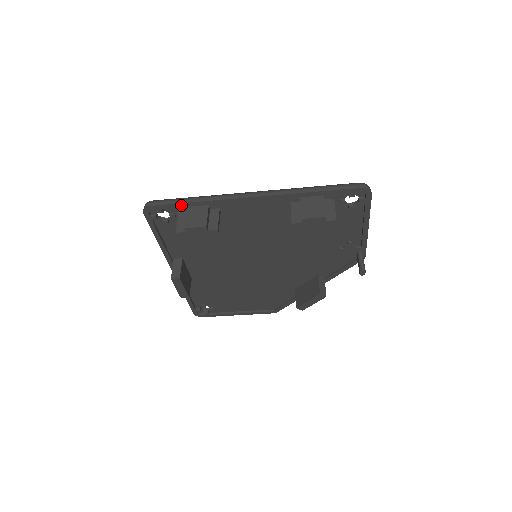
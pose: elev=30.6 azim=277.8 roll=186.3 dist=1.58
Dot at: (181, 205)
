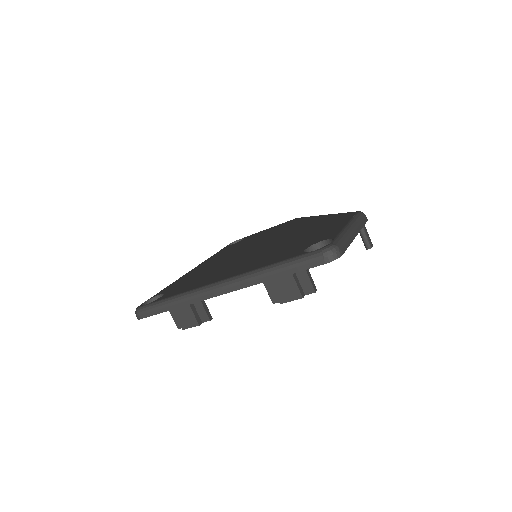
Dot at: (164, 311)
